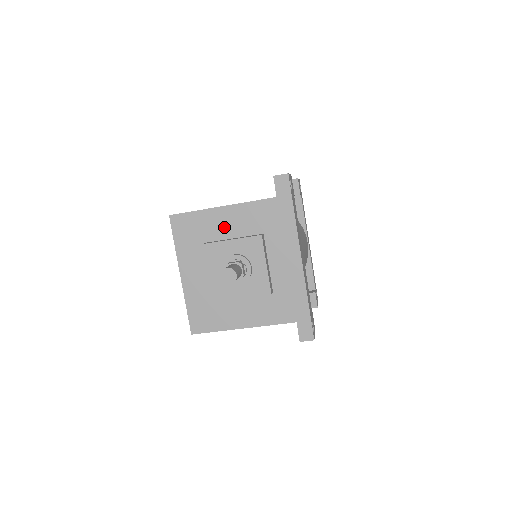
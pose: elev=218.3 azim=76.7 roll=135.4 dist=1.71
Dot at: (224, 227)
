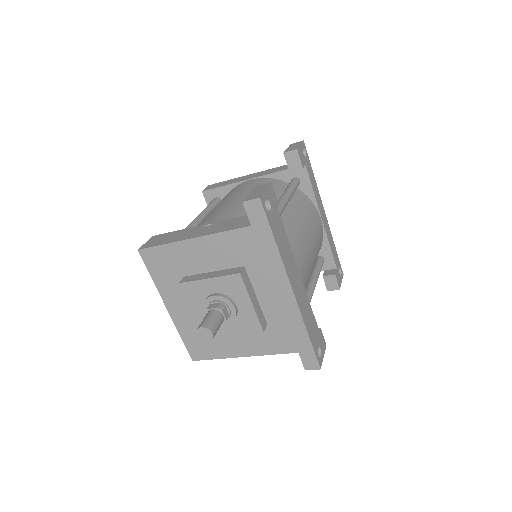
Dot at: (199, 260)
